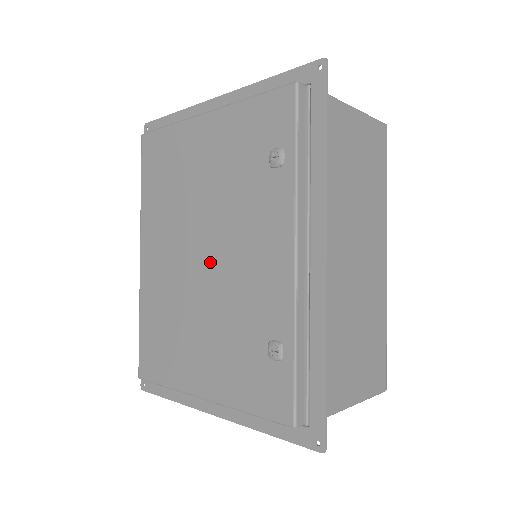
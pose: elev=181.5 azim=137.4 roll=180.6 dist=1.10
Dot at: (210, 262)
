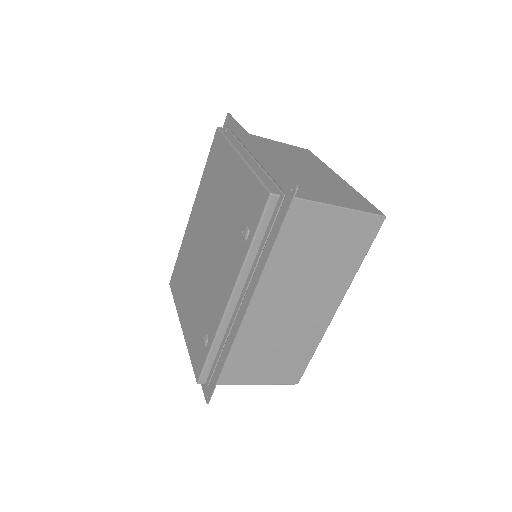
Dot at: (207, 258)
